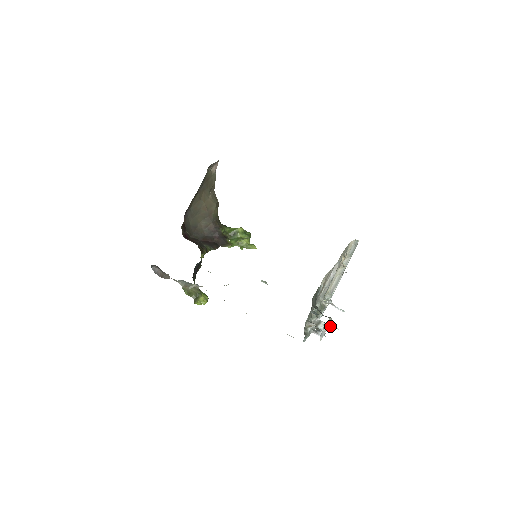
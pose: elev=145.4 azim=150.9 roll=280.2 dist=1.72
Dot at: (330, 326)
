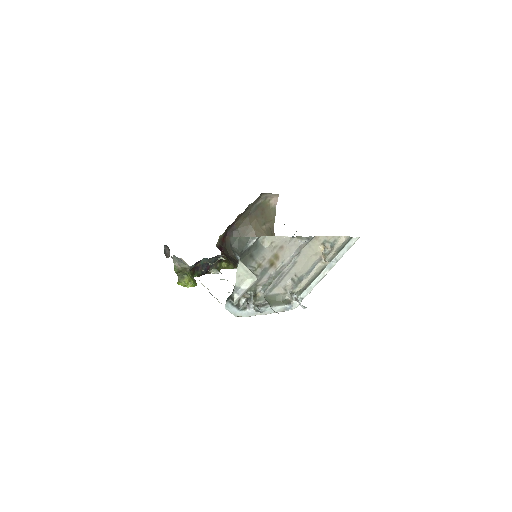
Dot at: (274, 311)
